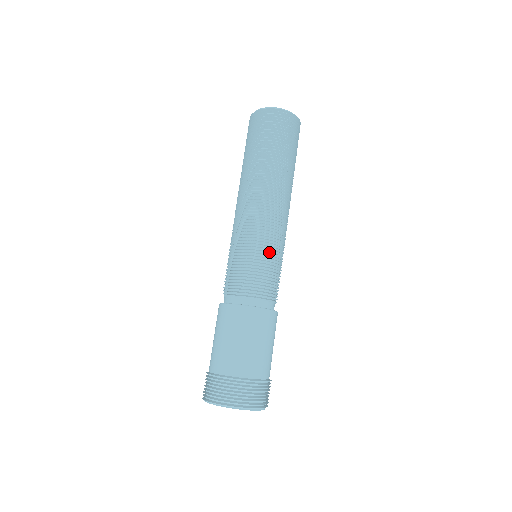
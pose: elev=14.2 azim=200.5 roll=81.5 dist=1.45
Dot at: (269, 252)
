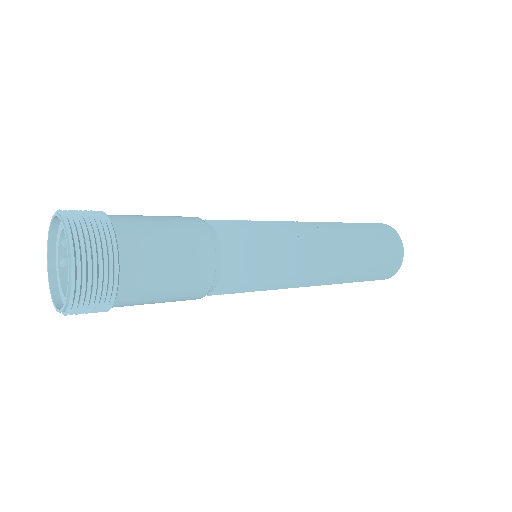
Dot at: (277, 248)
